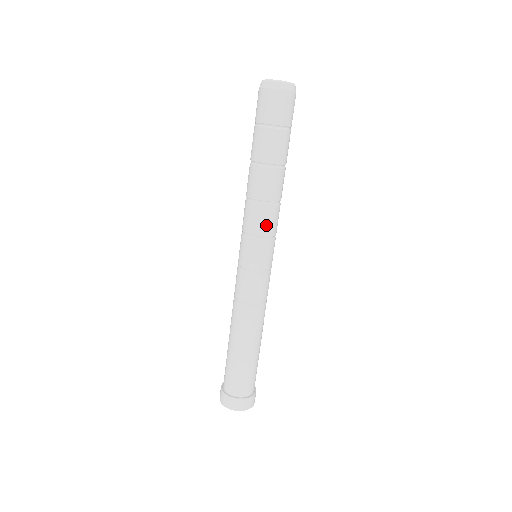
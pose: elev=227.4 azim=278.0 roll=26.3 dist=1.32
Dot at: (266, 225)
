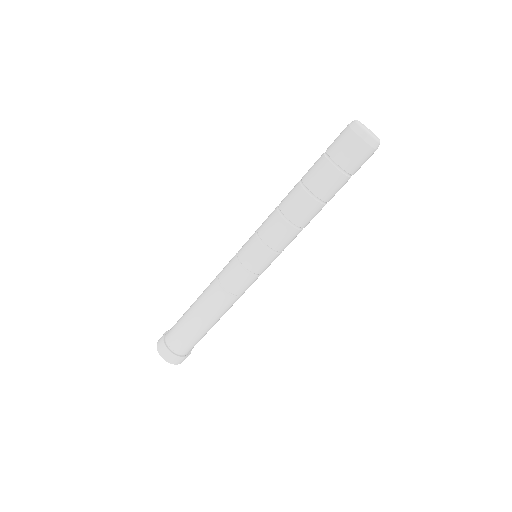
Dot at: (284, 243)
